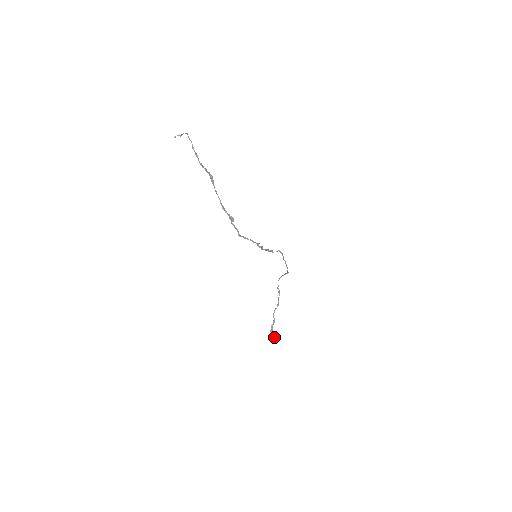
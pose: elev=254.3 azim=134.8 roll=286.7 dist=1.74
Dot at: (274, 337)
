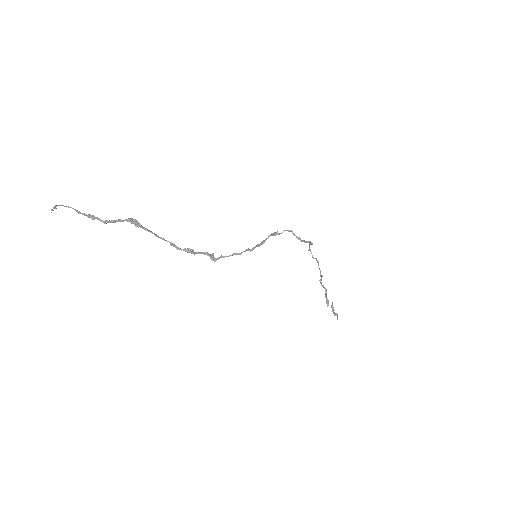
Dot at: (332, 311)
